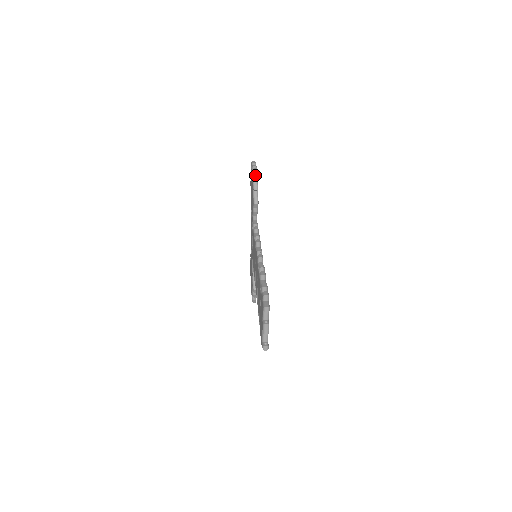
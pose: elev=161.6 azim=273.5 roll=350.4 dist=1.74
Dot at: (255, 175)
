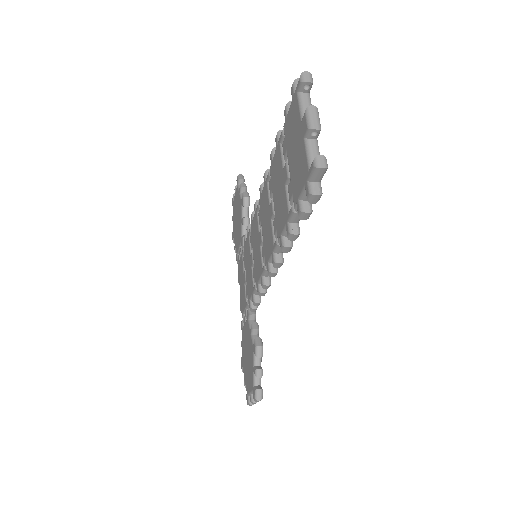
Dot at: (241, 177)
